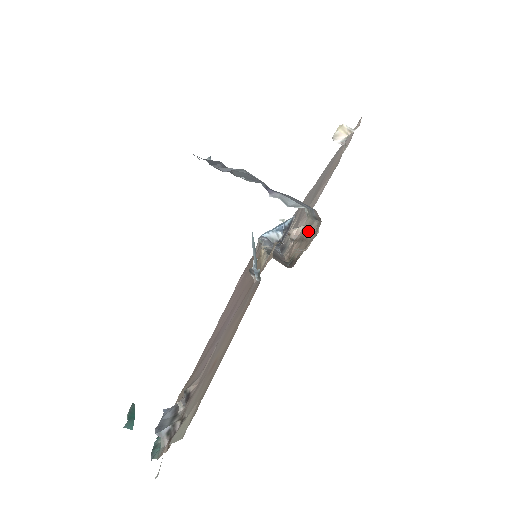
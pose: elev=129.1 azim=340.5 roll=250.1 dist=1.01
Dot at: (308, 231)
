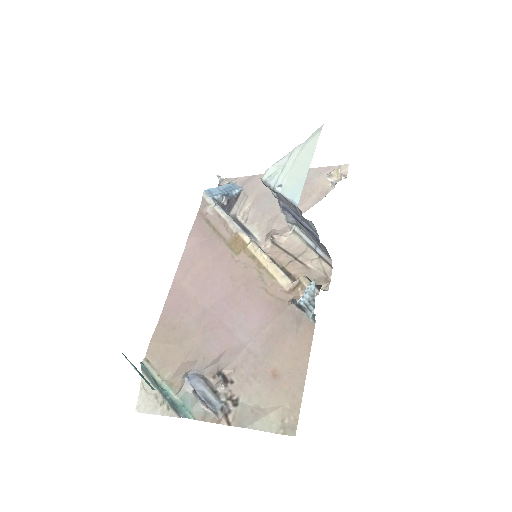
Dot at: (305, 257)
